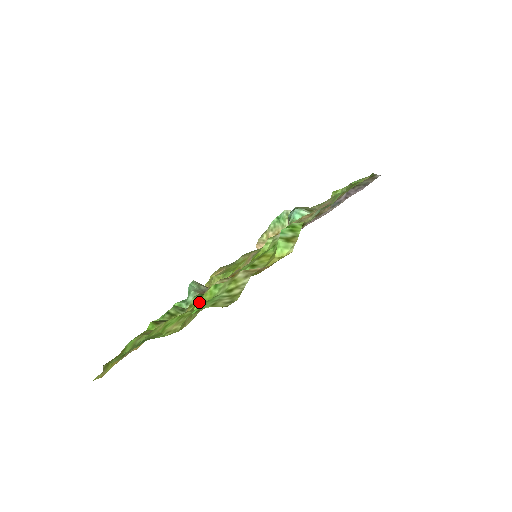
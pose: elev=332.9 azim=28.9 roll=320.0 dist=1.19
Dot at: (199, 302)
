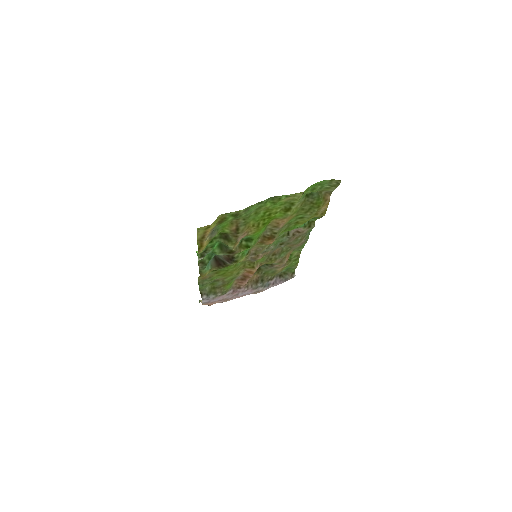
Dot at: (306, 192)
